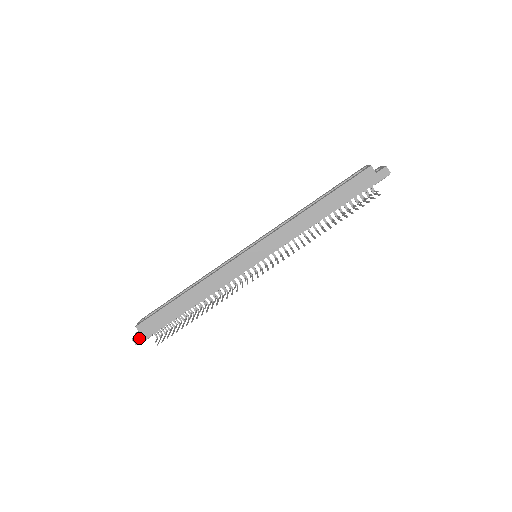
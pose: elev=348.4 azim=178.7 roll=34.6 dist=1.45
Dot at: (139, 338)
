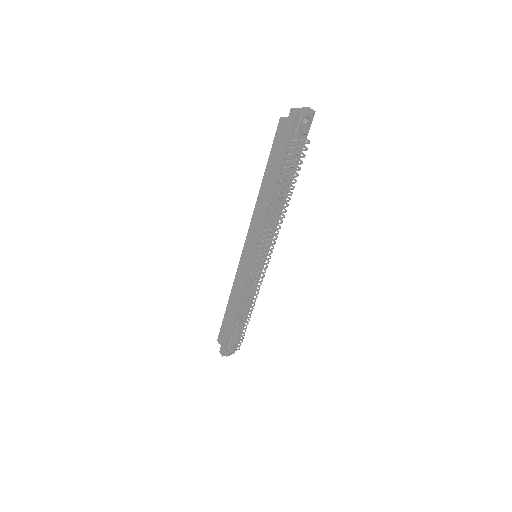
Dot at: (222, 350)
